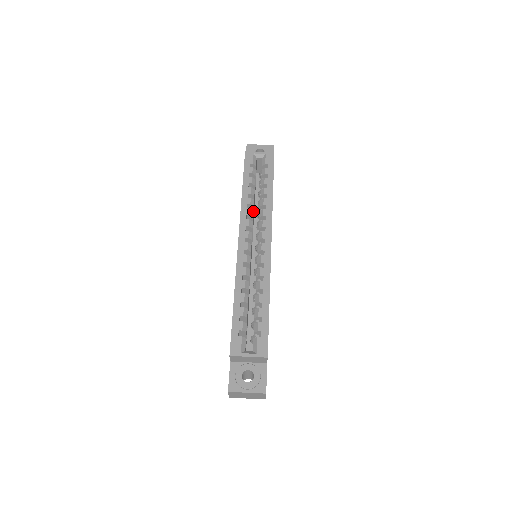
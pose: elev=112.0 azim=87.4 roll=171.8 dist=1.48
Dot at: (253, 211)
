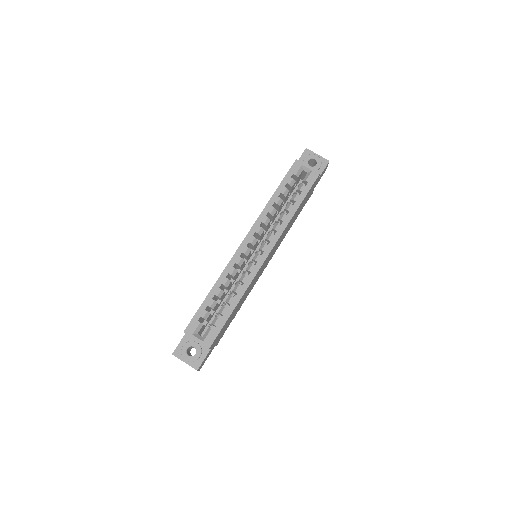
Dot at: (270, 220)
